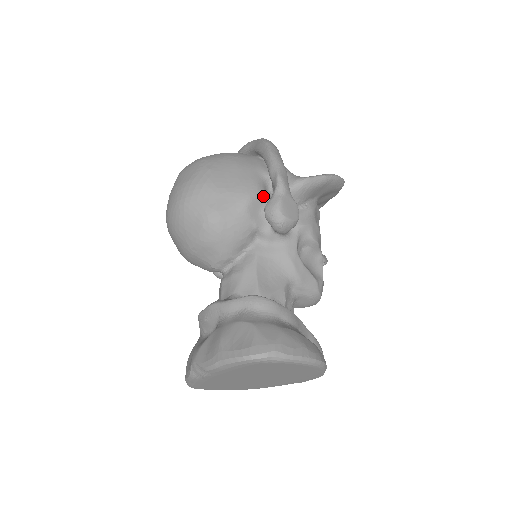
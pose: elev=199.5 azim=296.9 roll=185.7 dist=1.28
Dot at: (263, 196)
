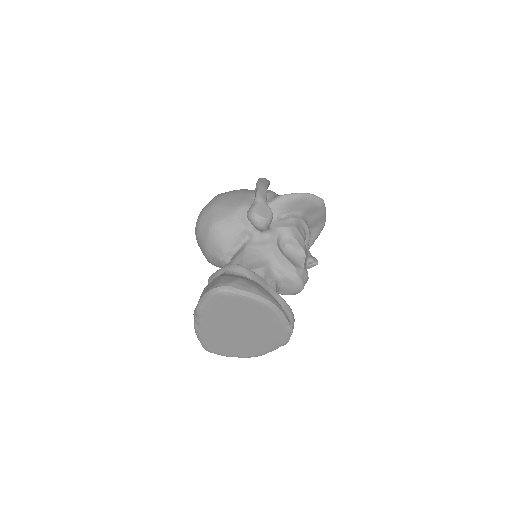
Dot at: occluded
